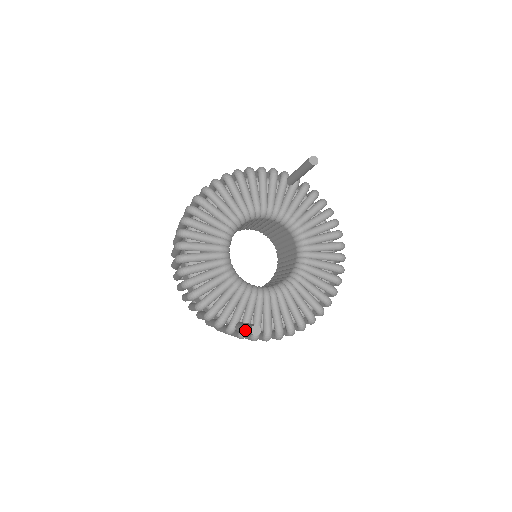
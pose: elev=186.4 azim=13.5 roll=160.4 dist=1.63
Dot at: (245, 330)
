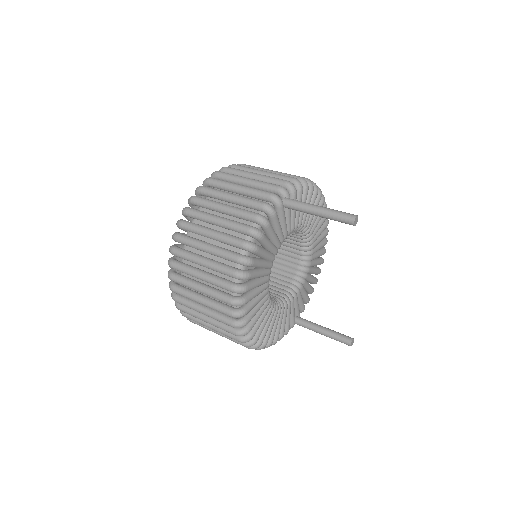
Dot at: occluded
